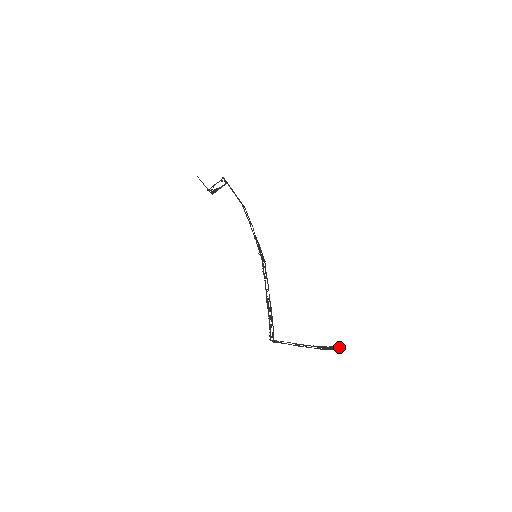
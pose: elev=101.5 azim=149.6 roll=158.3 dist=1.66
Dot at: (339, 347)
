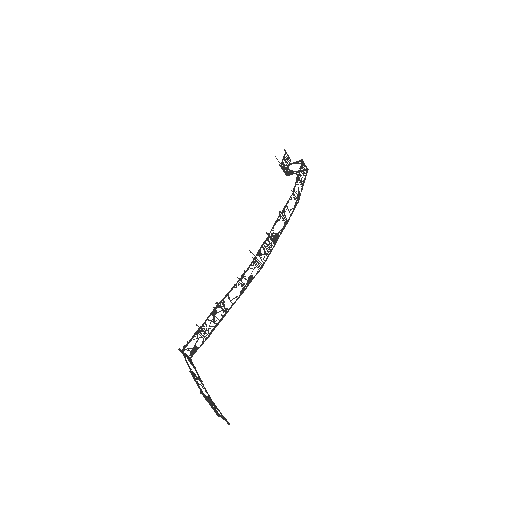
Dot at: (216, 412)
